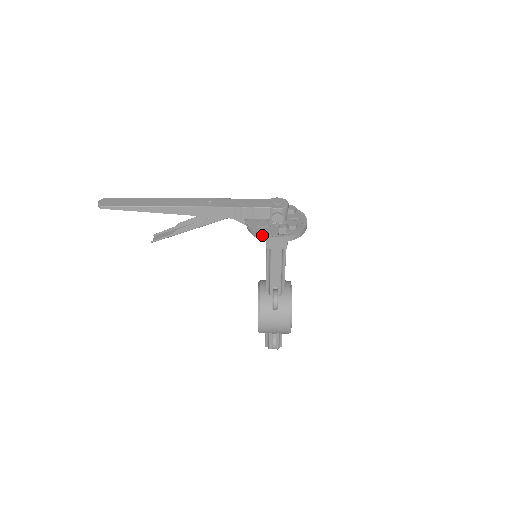
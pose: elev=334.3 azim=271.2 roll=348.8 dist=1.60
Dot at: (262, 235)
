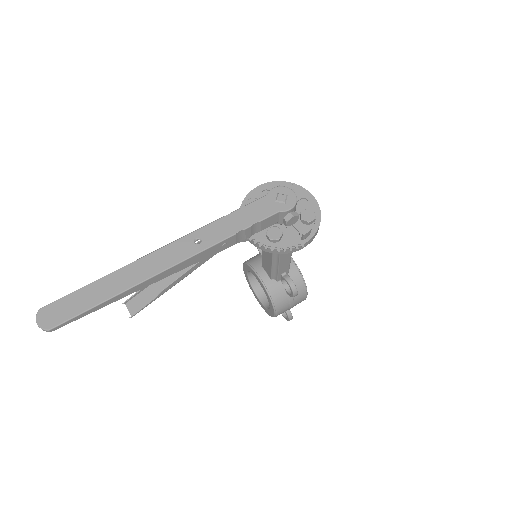
Dot at: occluded
